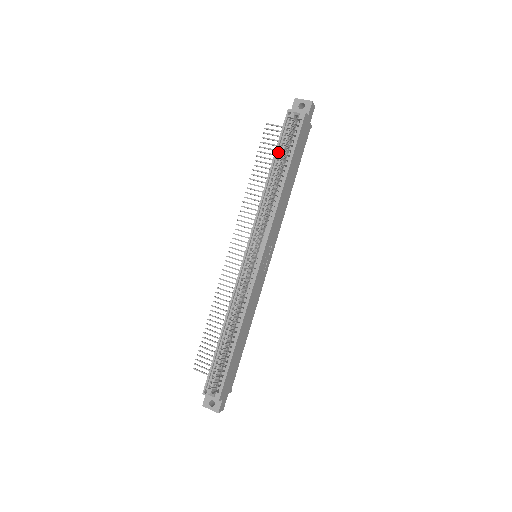
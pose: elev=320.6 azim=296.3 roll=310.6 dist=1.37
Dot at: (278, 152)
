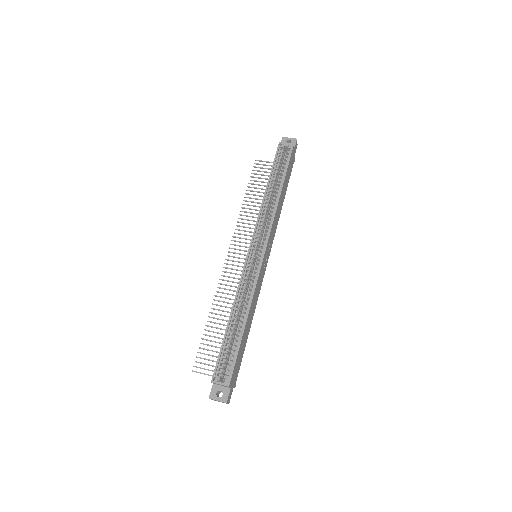
Dot at: (273, 172)
